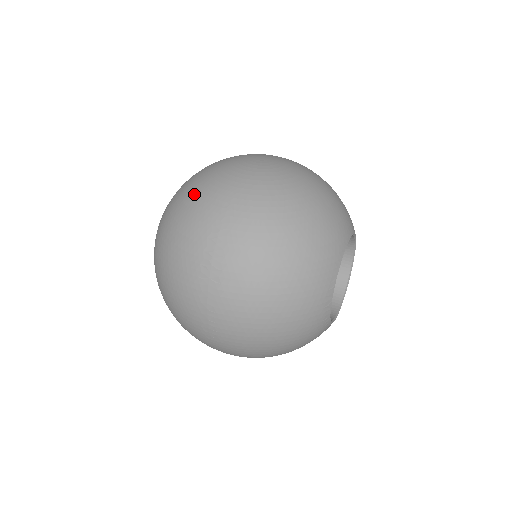
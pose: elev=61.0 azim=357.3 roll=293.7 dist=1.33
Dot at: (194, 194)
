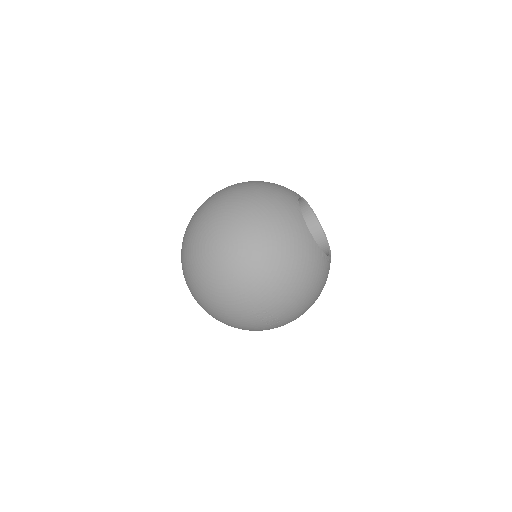
Dot at: (218, 303)
